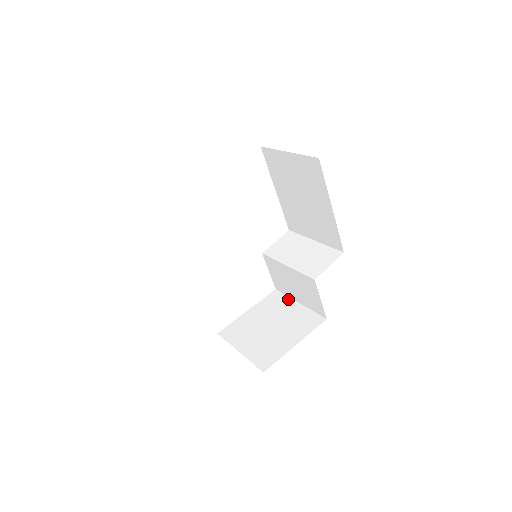
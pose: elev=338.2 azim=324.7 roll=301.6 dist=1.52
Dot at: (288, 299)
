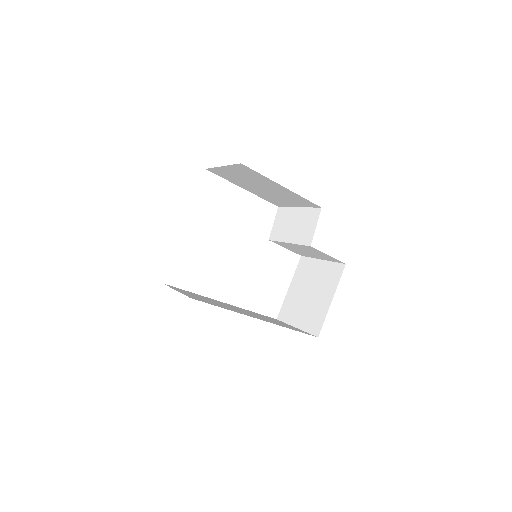
Dot at: (313, 261)
